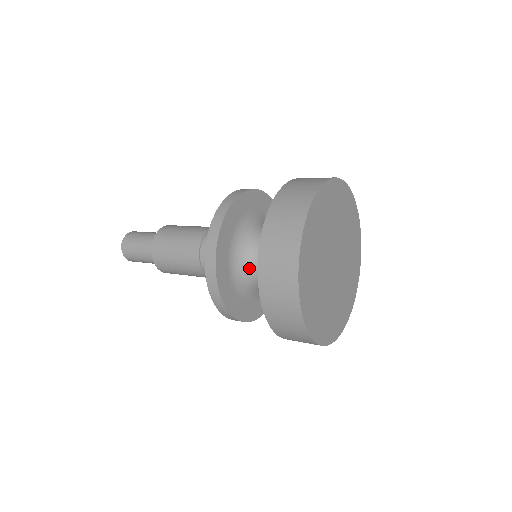
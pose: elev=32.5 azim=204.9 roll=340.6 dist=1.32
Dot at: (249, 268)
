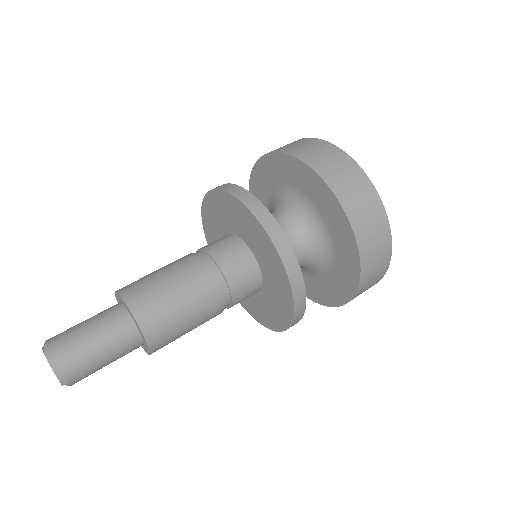
Dot at: occluded
